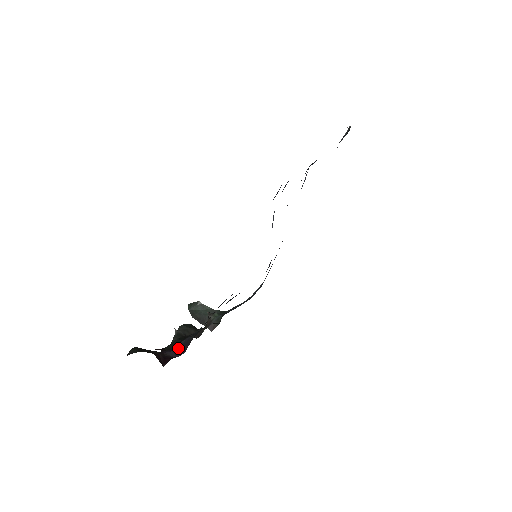
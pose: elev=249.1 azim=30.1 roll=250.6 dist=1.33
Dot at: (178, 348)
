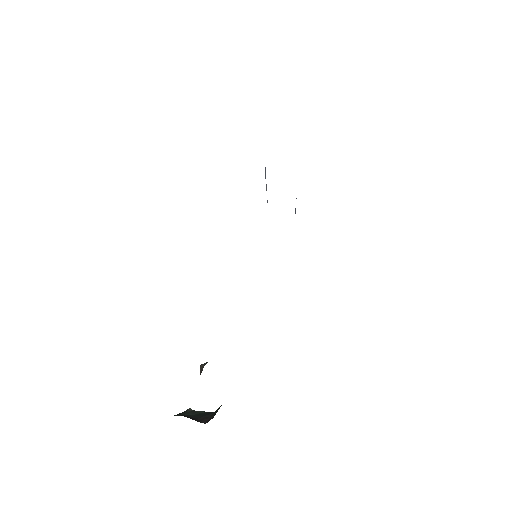
Dot at: occluded
